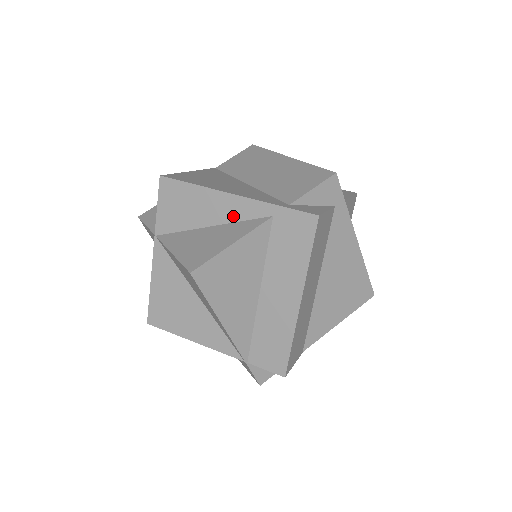
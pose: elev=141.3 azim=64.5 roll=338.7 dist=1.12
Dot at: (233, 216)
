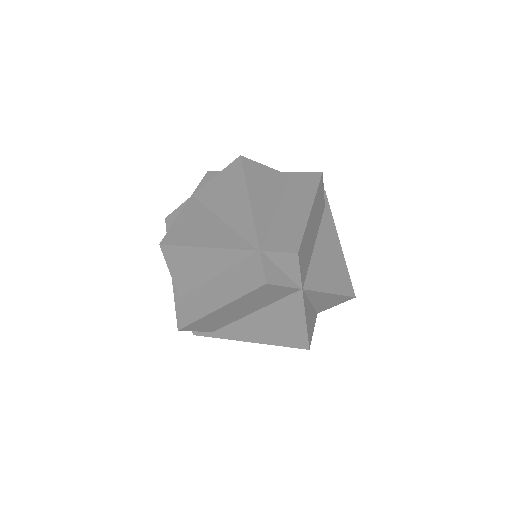
Dot at: occluded
